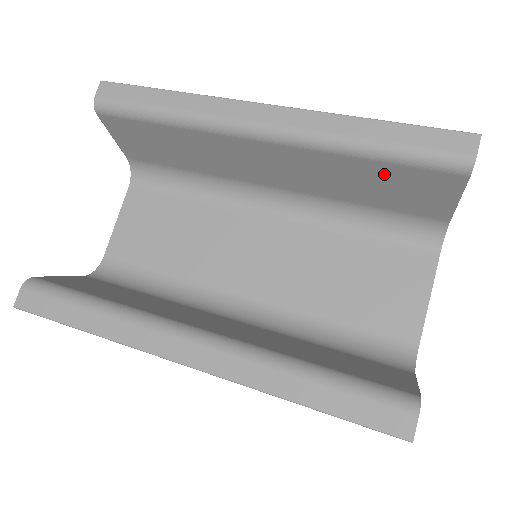
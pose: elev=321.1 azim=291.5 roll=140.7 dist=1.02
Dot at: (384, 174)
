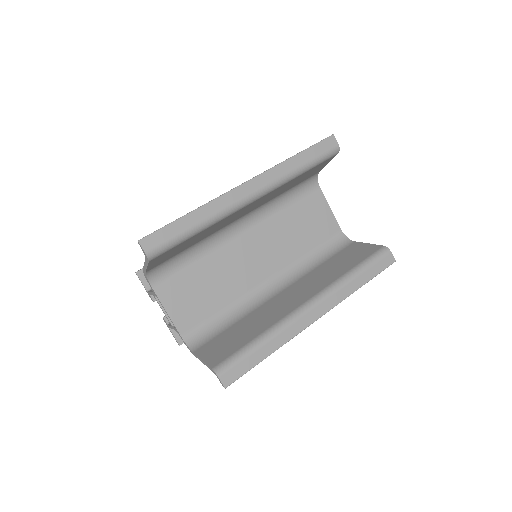
Dot at: occluded
